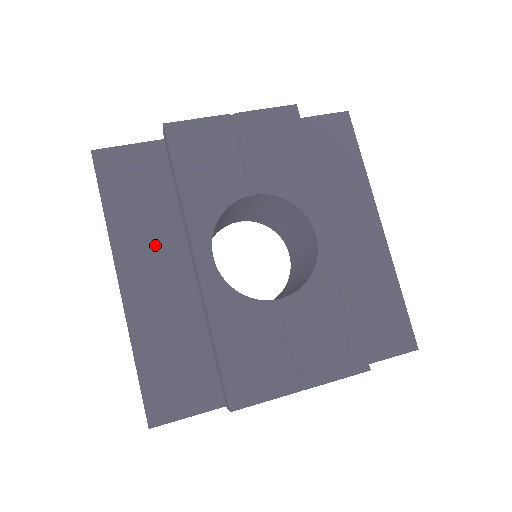
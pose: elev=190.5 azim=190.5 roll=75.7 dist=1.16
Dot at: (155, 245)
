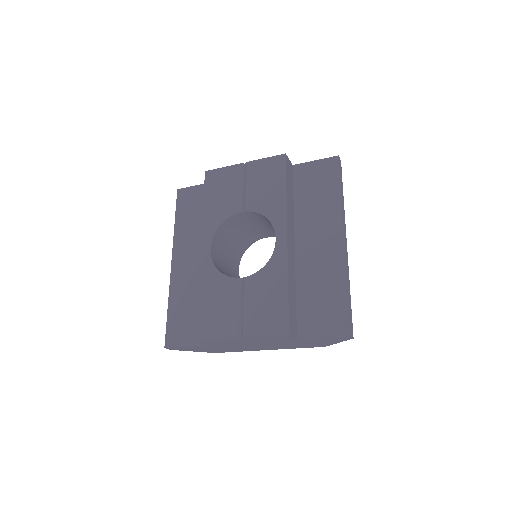
Dot at: (194, 243)
